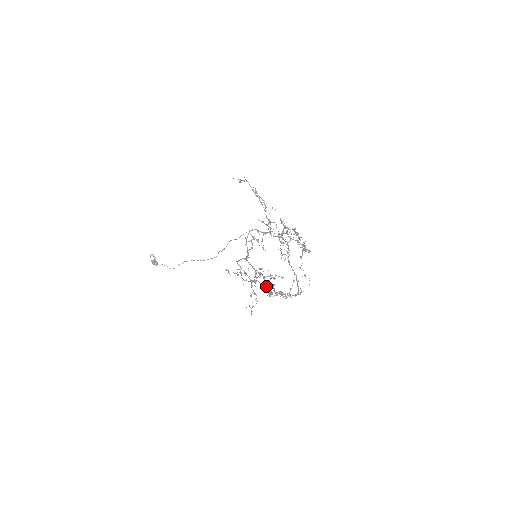
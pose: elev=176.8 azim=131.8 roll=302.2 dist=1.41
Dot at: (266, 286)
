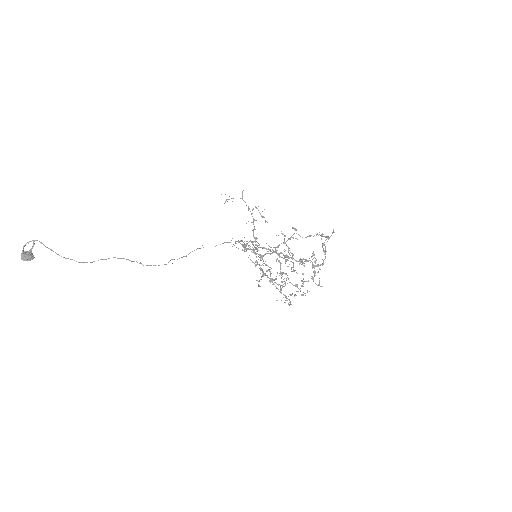
Dot at: (326, 251)
